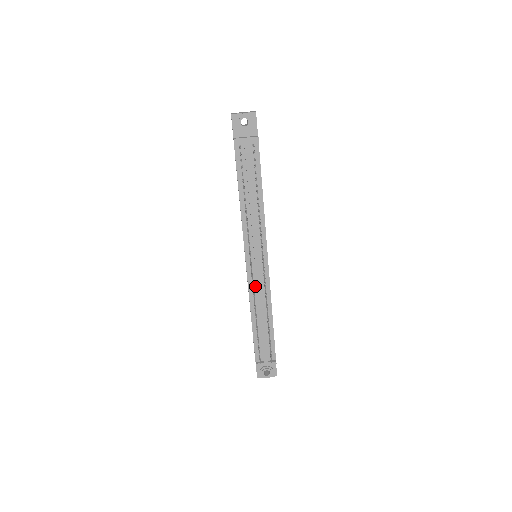
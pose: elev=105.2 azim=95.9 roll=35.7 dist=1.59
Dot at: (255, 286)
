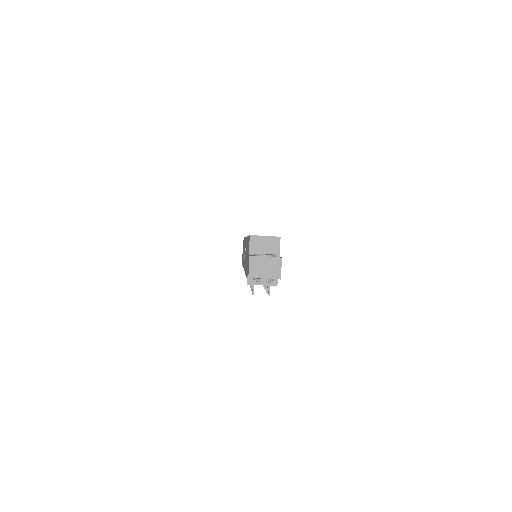
Dot at: occluded
